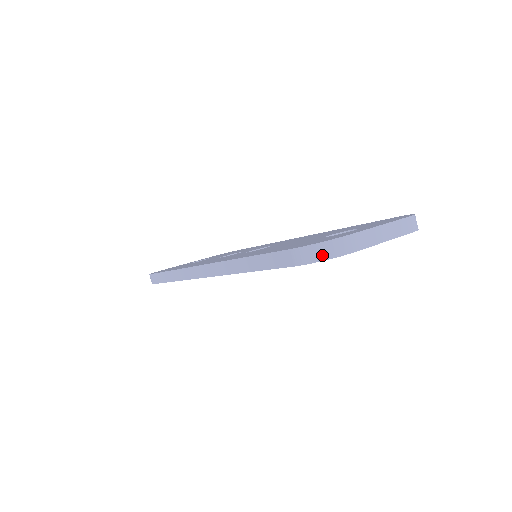
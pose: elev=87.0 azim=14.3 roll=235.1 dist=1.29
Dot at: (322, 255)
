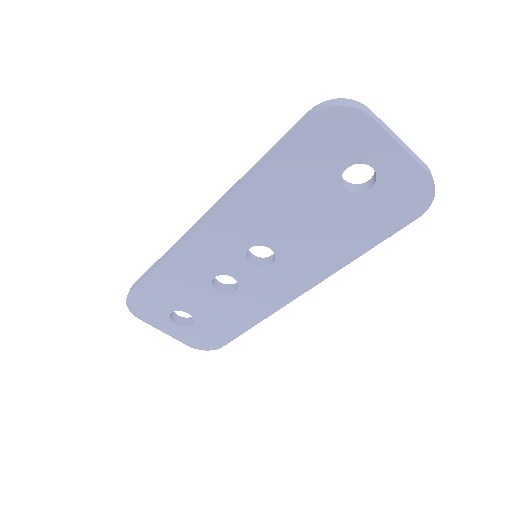
Dot at: (340, 103)
